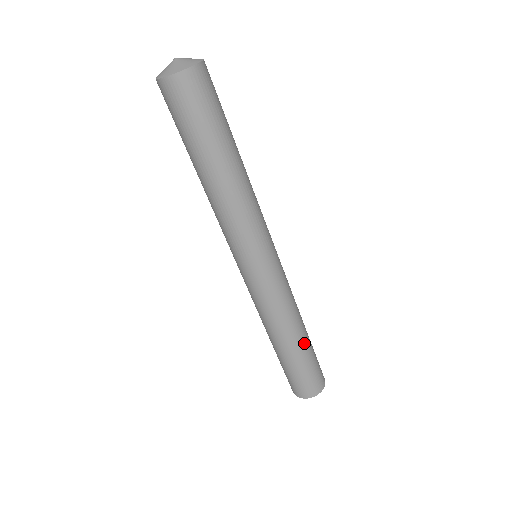
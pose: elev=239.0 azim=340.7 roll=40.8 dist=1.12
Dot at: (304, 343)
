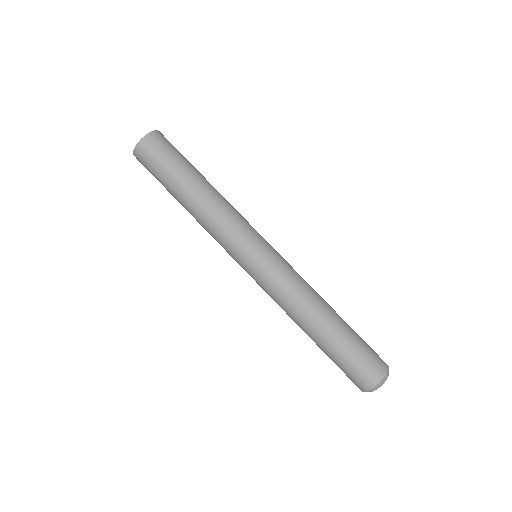
Dot at: occluded
